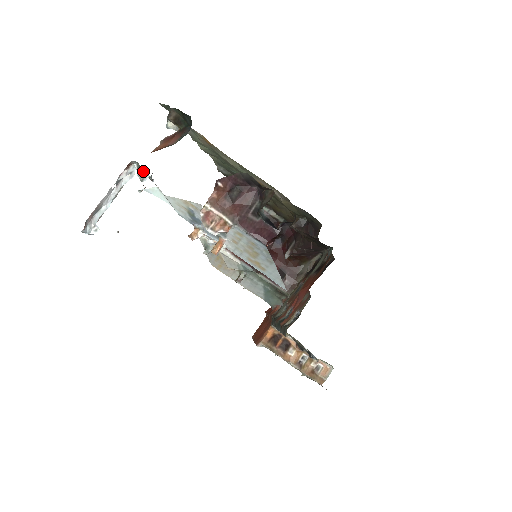
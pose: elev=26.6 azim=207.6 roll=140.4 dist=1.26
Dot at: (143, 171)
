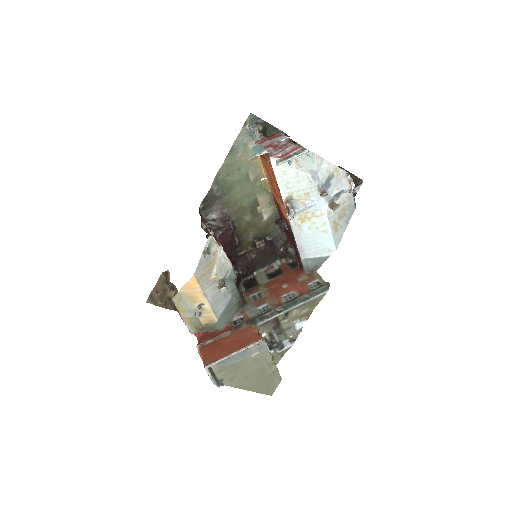
Dot at: occluded
